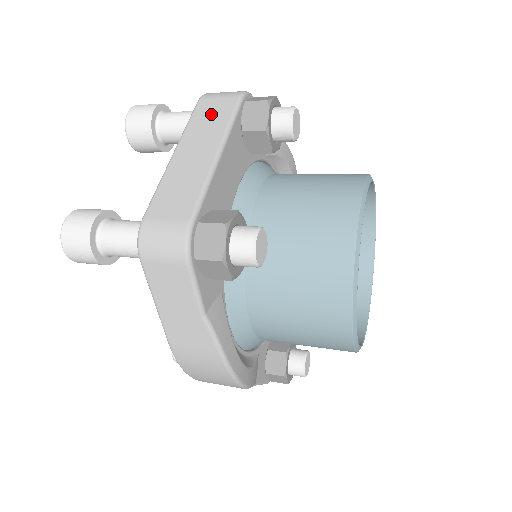
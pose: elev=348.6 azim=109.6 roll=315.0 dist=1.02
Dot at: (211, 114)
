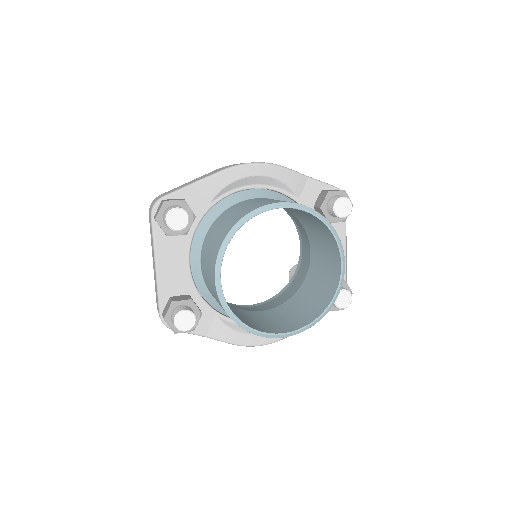
Dot at: occluded
